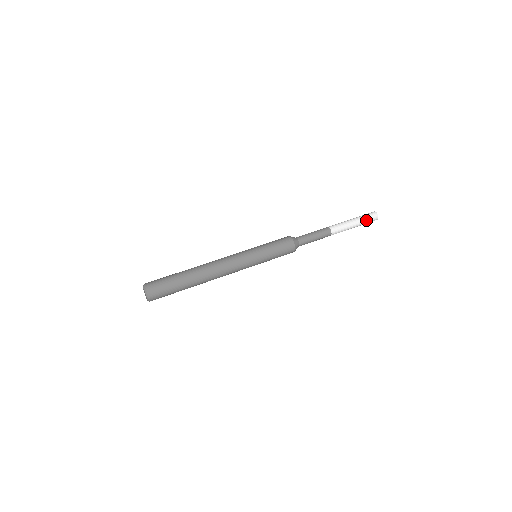
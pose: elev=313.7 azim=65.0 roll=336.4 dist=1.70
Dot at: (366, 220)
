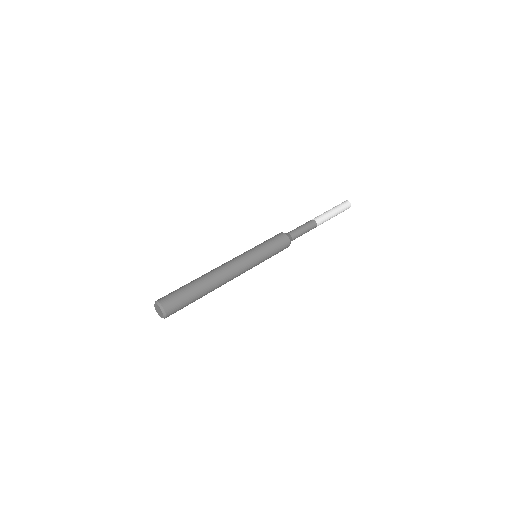
Dot at: (341, 207)
